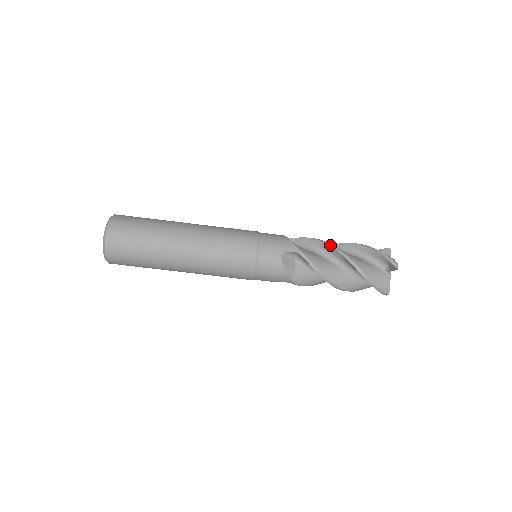
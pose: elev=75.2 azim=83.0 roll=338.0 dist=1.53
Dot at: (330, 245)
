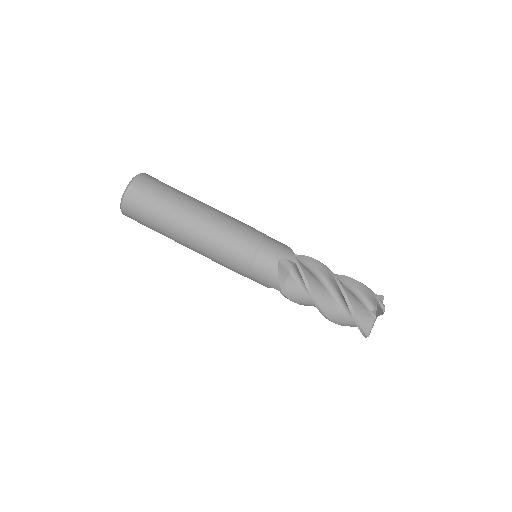
Dot at: (328, 268)
